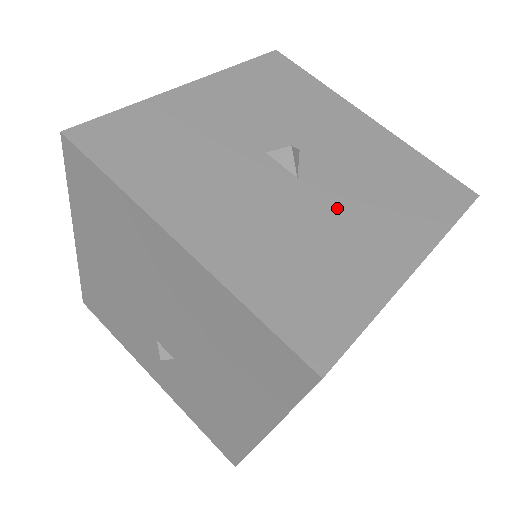
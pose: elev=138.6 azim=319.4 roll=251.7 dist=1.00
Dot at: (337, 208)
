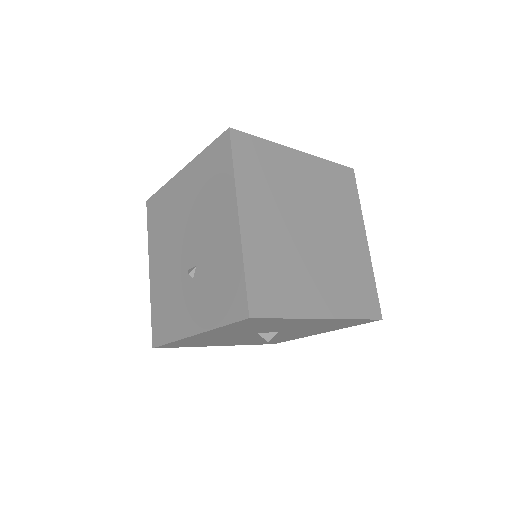
Dot at: occluded
